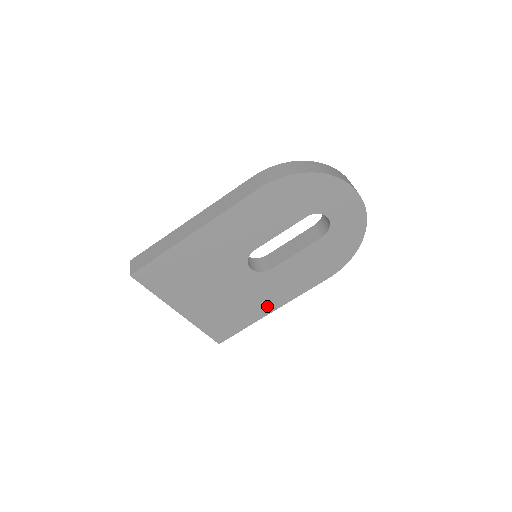
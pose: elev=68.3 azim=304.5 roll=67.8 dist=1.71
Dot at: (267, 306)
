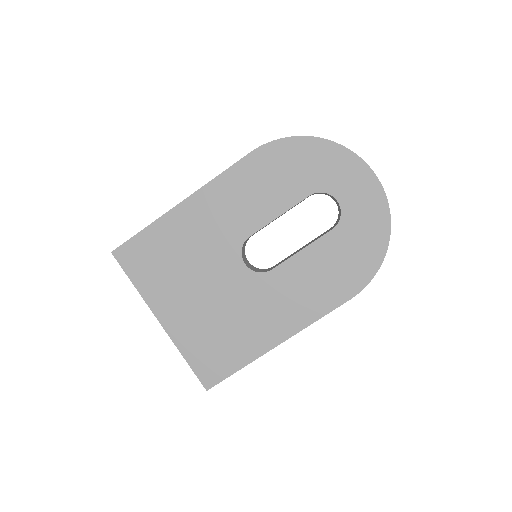
Dot at: (269, 334)
